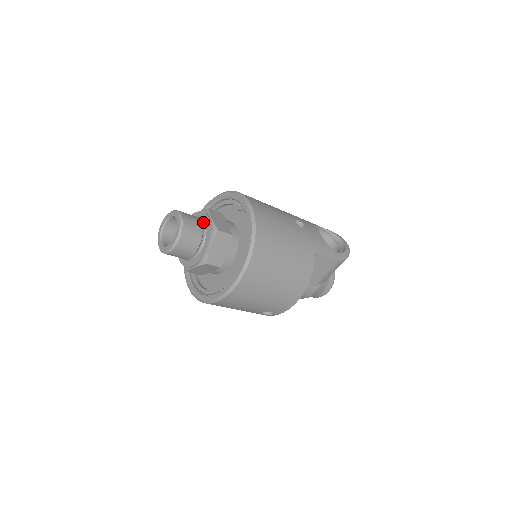
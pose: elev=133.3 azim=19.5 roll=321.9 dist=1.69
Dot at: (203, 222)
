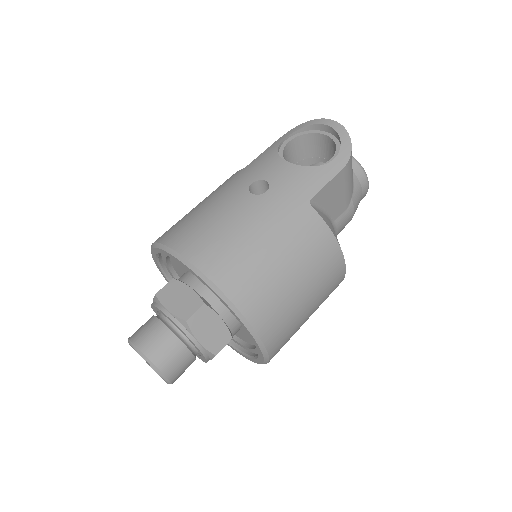
Dot at: (166, 317)
